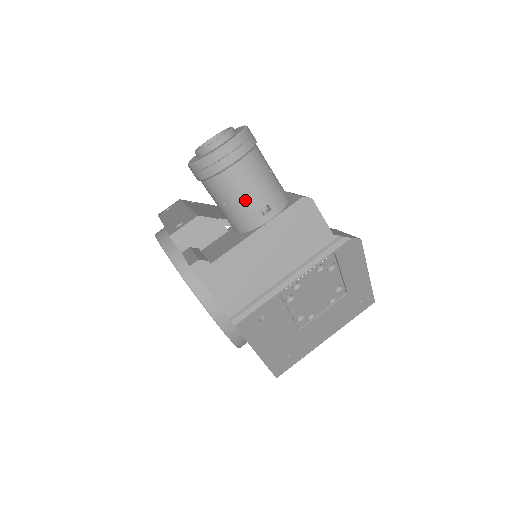
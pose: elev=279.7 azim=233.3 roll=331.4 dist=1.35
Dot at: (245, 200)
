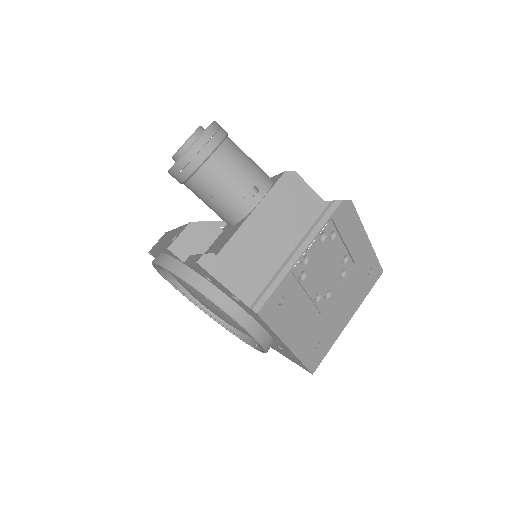
Dot at: (232, 186)
